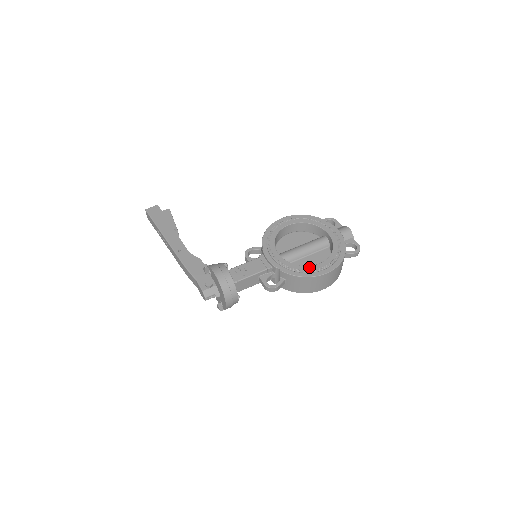
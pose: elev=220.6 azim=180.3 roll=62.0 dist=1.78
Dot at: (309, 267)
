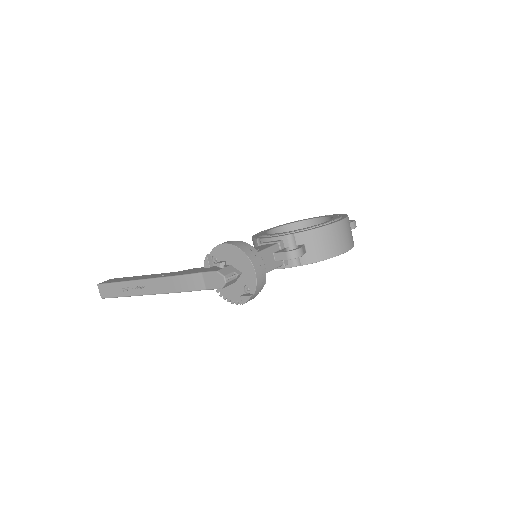
Dot at: (321, 223)
